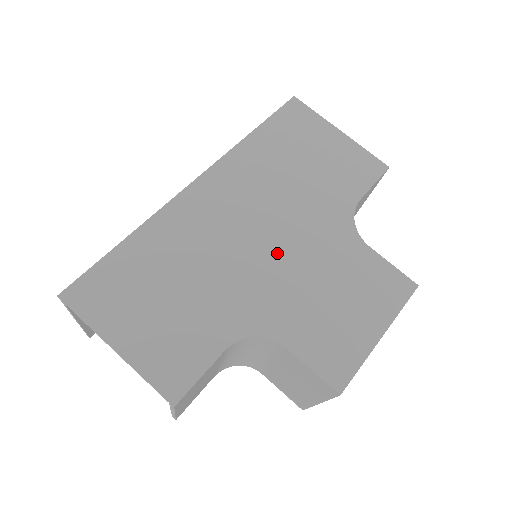
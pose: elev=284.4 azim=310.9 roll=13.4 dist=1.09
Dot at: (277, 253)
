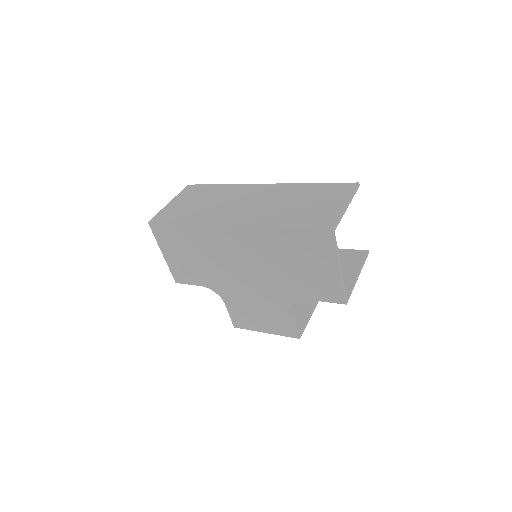
Dot at: (246, 281)
